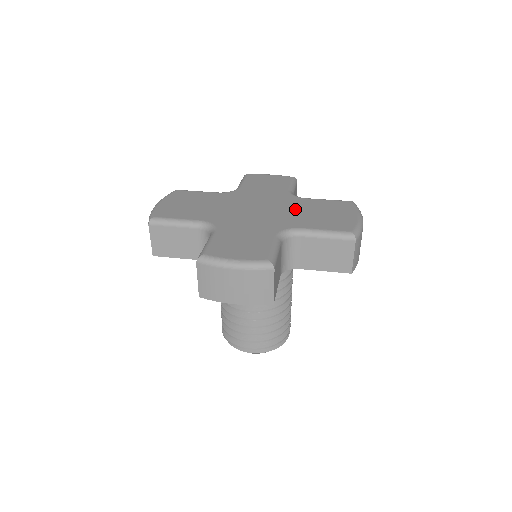
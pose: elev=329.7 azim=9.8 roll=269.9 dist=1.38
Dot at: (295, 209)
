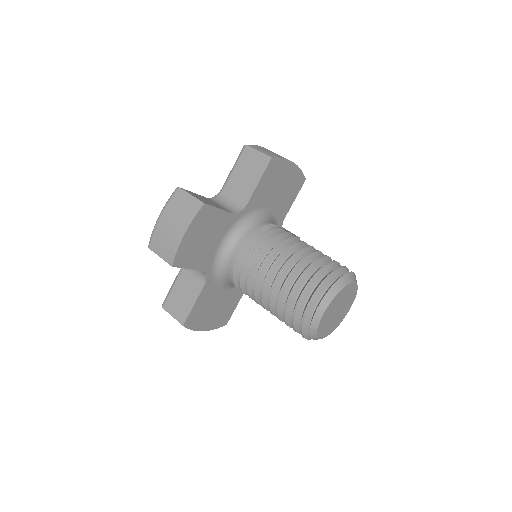
Dot at: occluded
